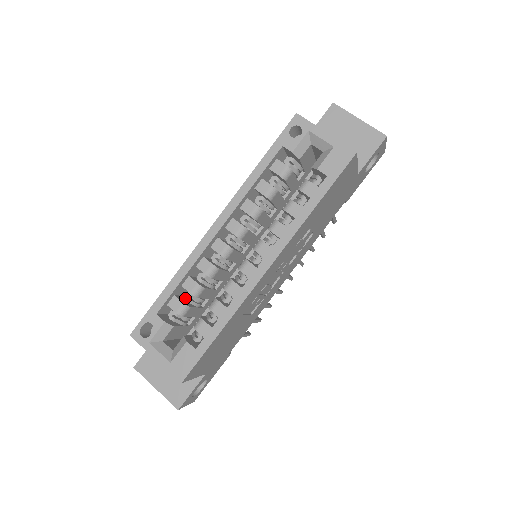
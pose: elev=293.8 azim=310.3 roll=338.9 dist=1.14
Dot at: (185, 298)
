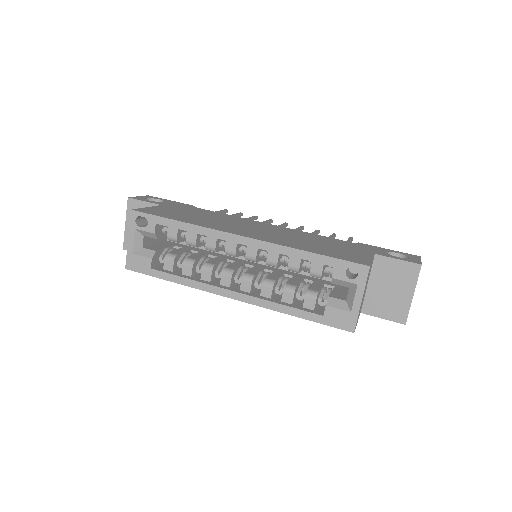
Dot at: (182, 235)
